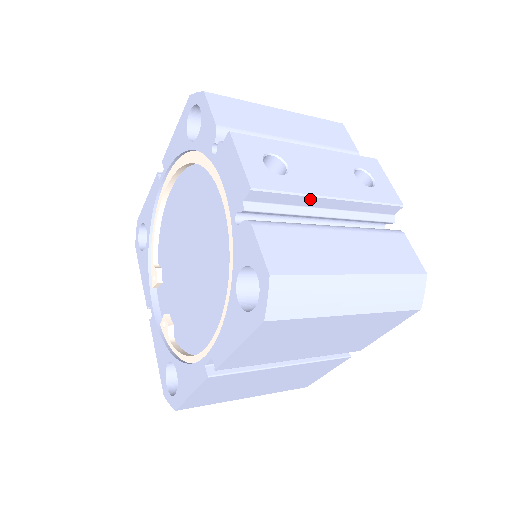
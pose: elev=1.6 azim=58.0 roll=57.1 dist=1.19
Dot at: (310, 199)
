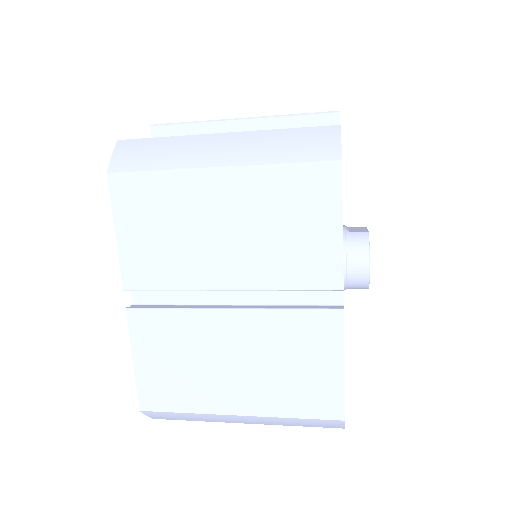
Dot at: (213, 125)
